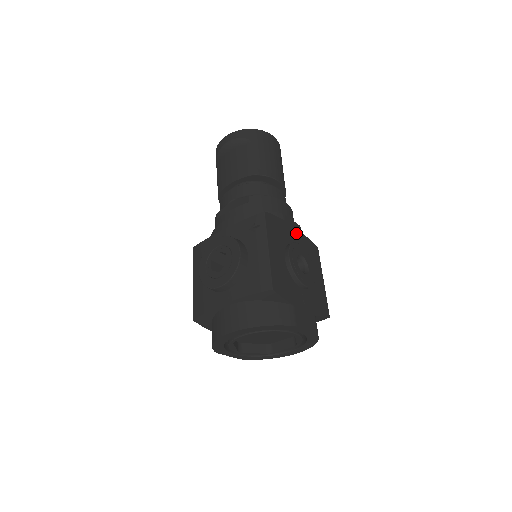
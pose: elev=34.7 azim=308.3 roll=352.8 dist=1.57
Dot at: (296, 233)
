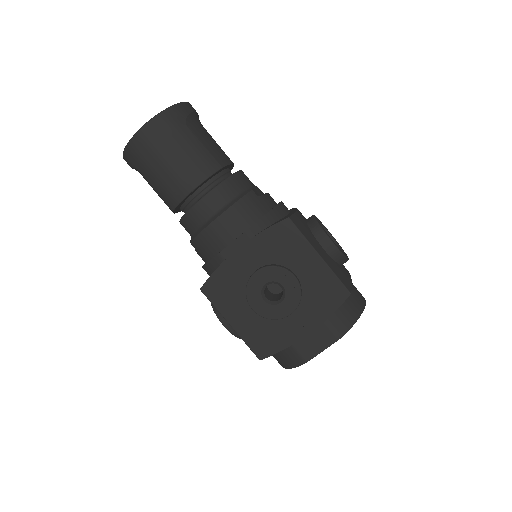
Dot at: (248, 251)
